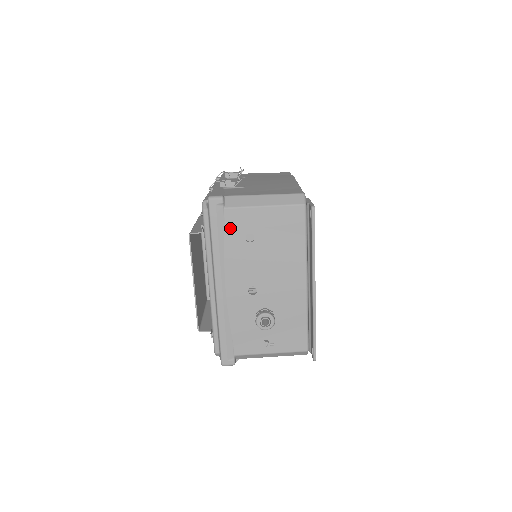
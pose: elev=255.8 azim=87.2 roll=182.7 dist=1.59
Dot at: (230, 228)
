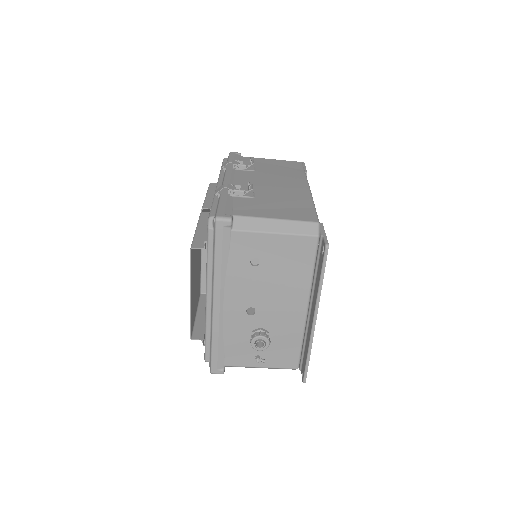
Dot at: (235, 250)
